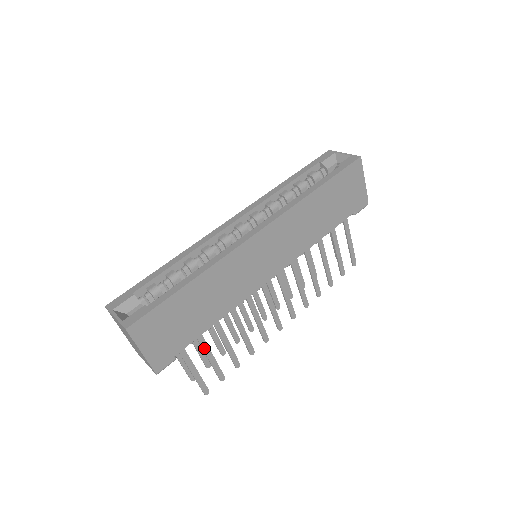
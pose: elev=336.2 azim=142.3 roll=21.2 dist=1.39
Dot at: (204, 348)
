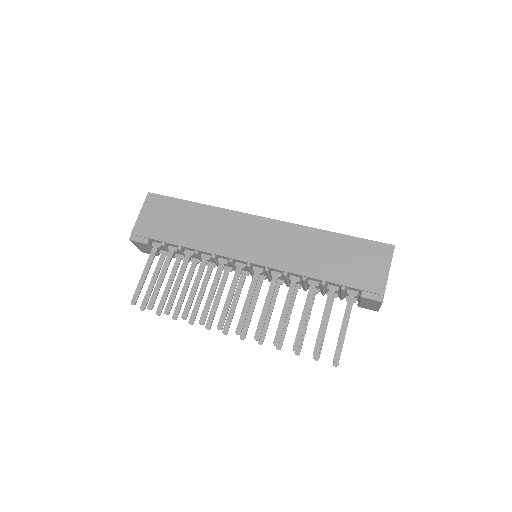
Dot at: (165, 265)
